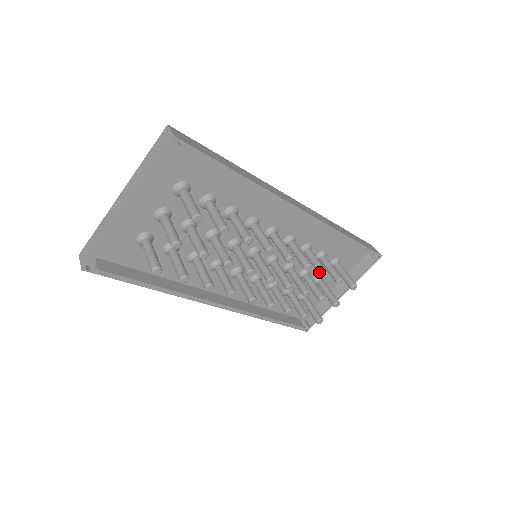
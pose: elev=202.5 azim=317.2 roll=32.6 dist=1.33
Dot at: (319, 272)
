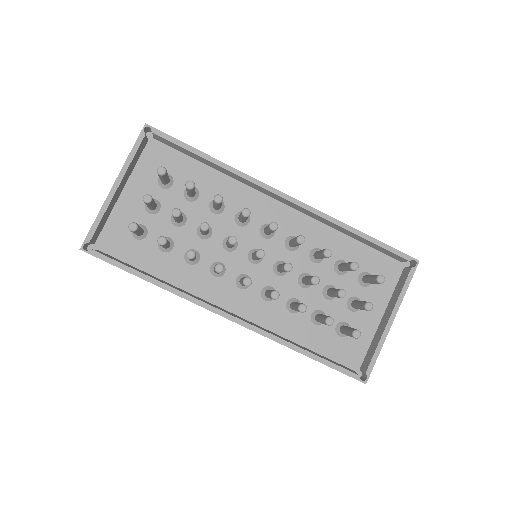
Dot at: (322, 253)
